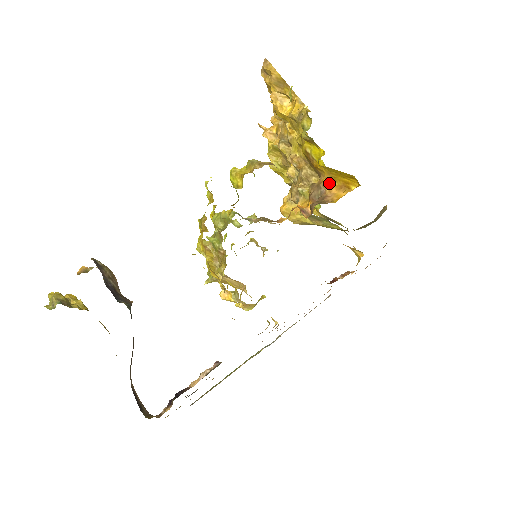
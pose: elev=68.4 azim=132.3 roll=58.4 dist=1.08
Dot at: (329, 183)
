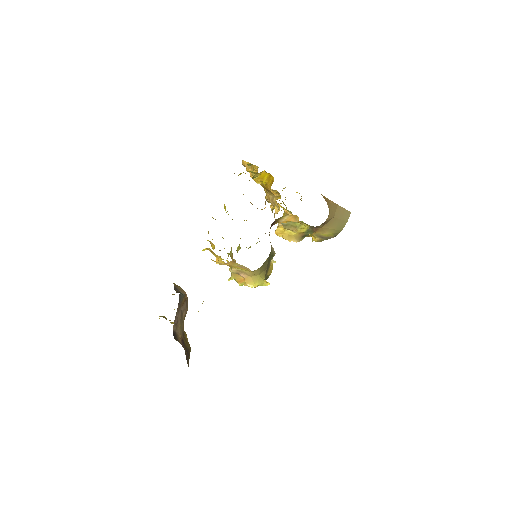
Dot at: occluded
